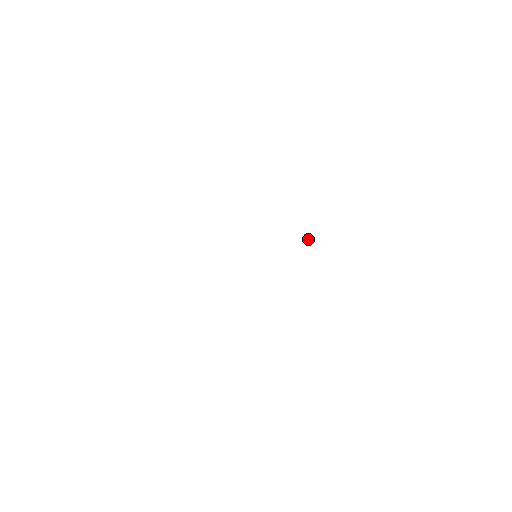
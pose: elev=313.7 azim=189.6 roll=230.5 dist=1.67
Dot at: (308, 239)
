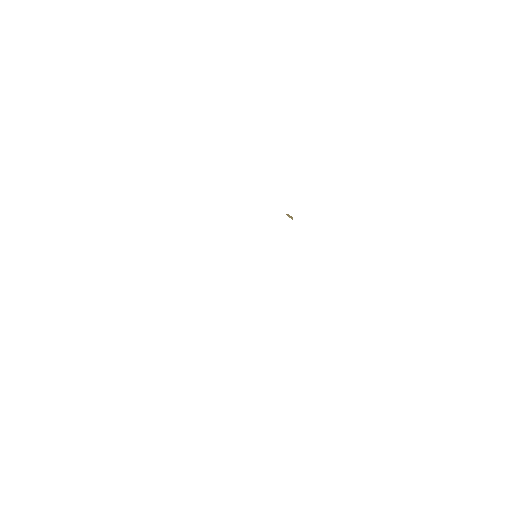
Dot at: (292, 217)
